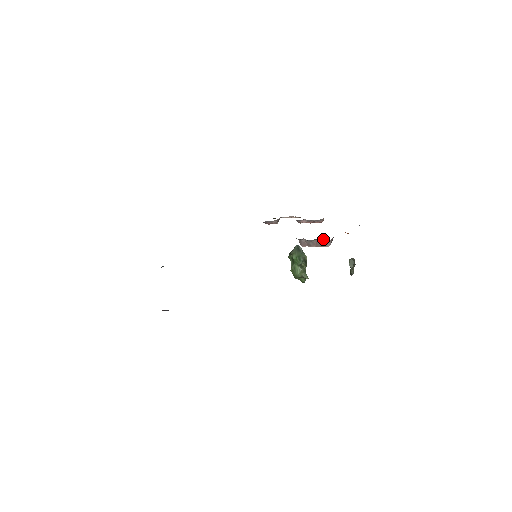
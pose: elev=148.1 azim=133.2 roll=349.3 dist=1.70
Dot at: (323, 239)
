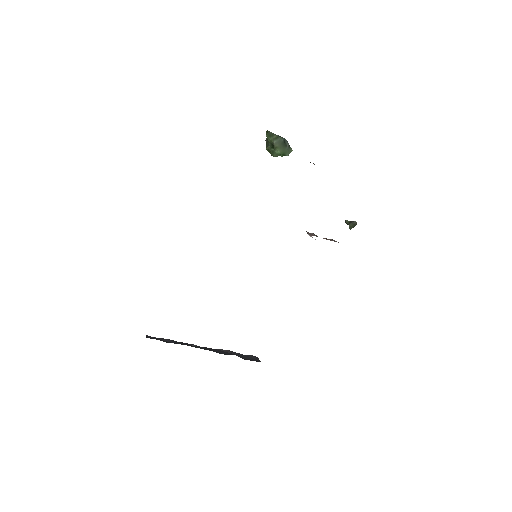
Dot at: occluded
